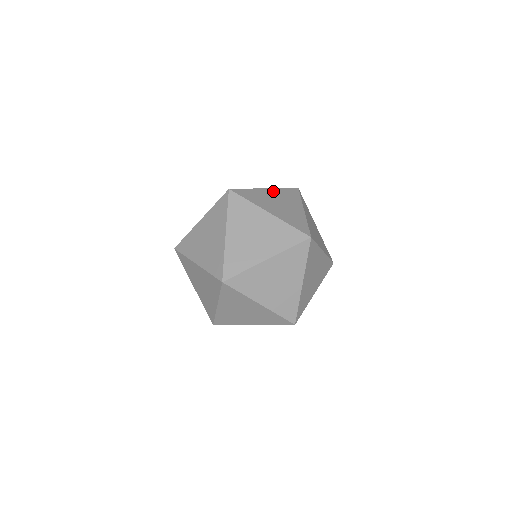
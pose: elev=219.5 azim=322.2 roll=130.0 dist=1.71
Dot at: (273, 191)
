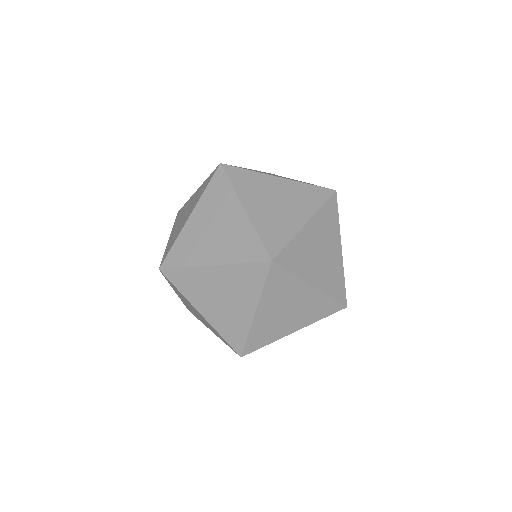
Dot at: occluded
